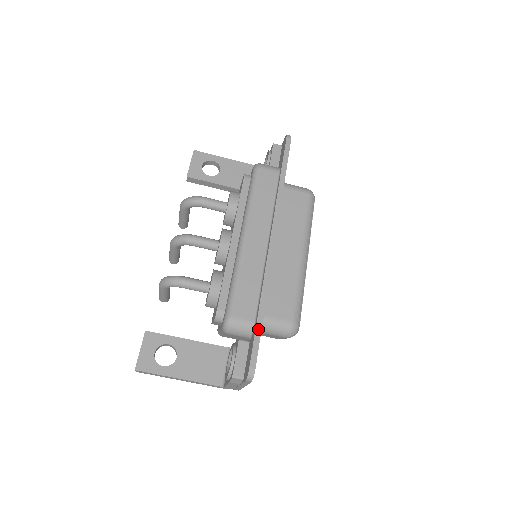
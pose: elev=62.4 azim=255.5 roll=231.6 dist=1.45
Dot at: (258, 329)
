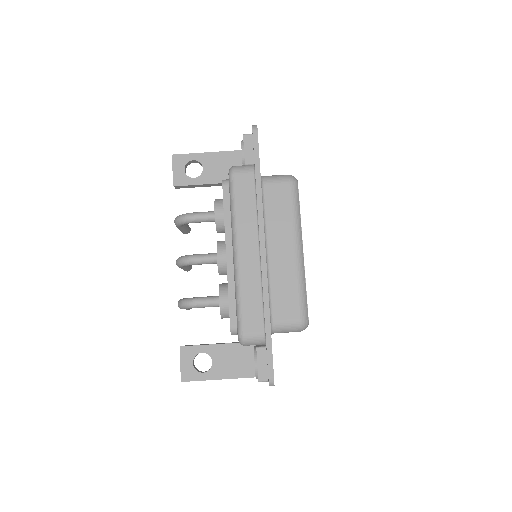
Dot at: (268, 341)
